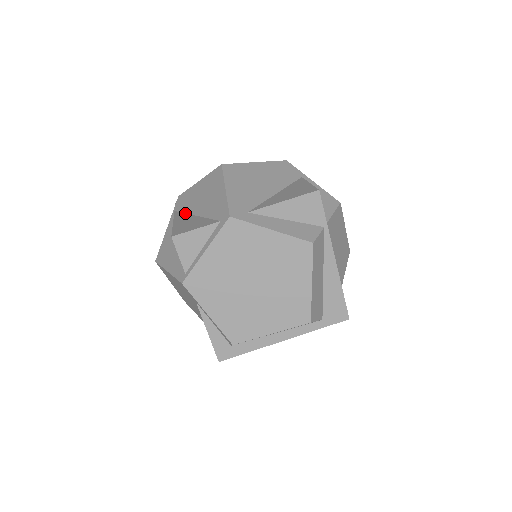
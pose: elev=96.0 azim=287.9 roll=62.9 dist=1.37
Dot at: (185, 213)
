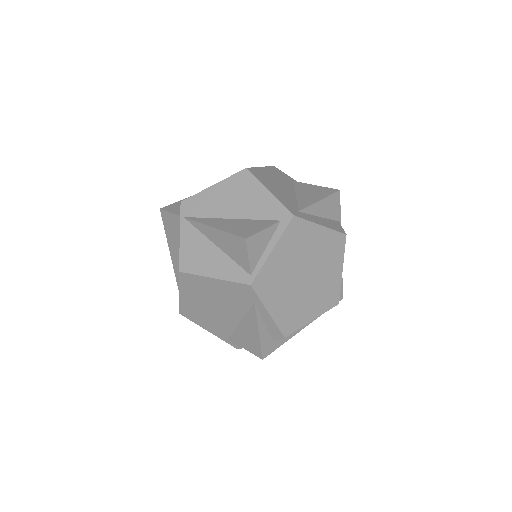
Dot at: (209, 218)
